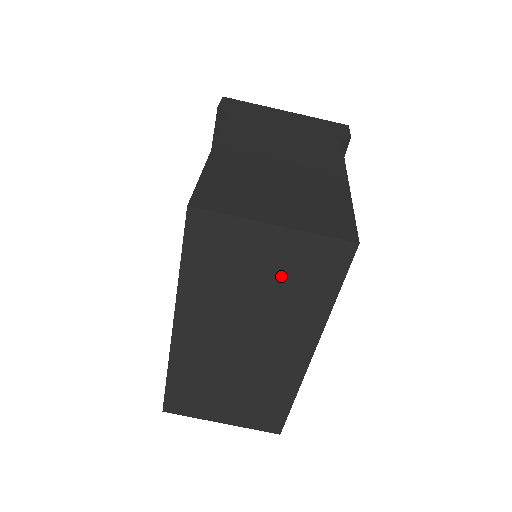
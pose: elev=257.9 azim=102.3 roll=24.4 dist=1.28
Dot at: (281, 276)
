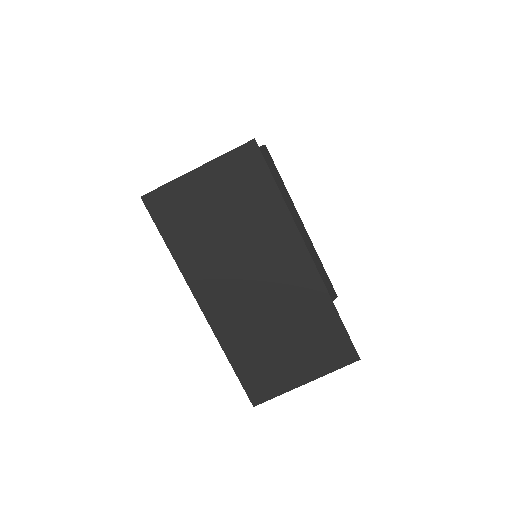
Dot at: (231, 202)
